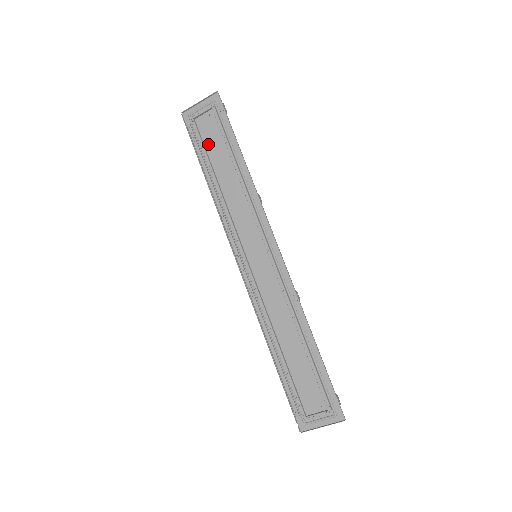
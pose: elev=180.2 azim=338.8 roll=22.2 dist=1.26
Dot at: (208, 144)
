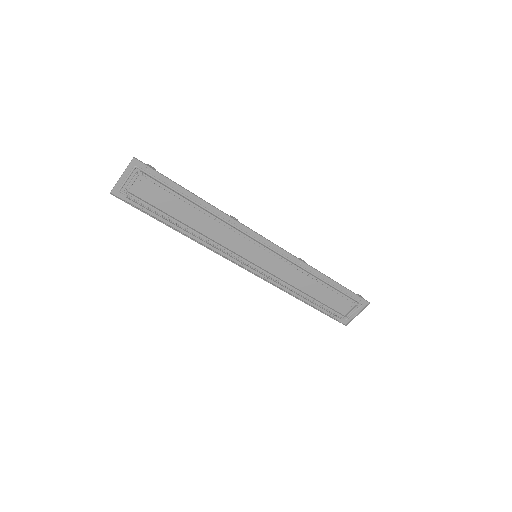
Dot at: (157, 204)
